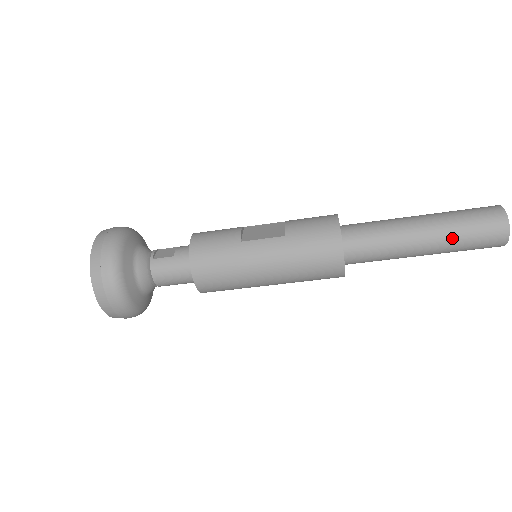
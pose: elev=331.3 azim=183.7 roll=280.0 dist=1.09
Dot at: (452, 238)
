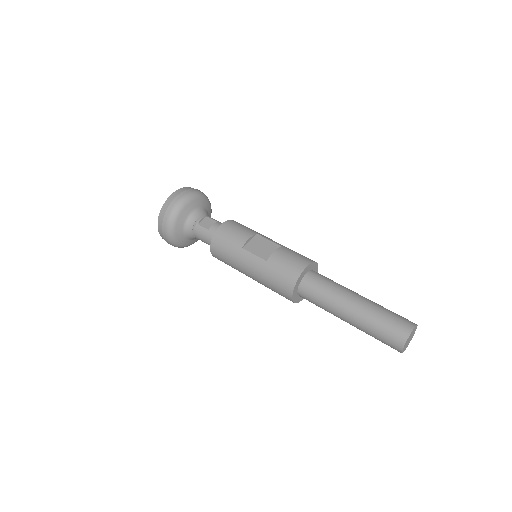
Dot at: (365, 328)
